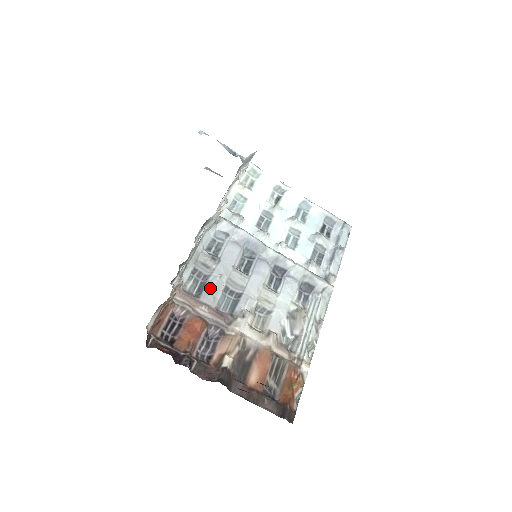
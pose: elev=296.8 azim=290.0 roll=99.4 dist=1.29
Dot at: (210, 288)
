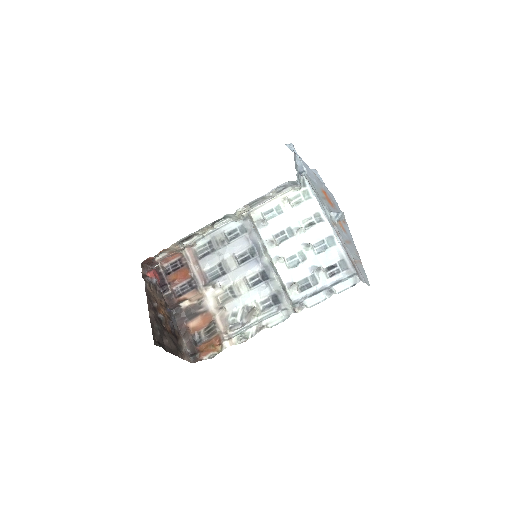
Dot at: (209, 258)
